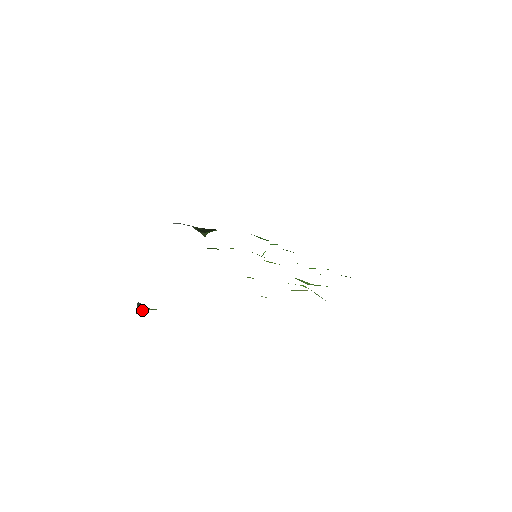
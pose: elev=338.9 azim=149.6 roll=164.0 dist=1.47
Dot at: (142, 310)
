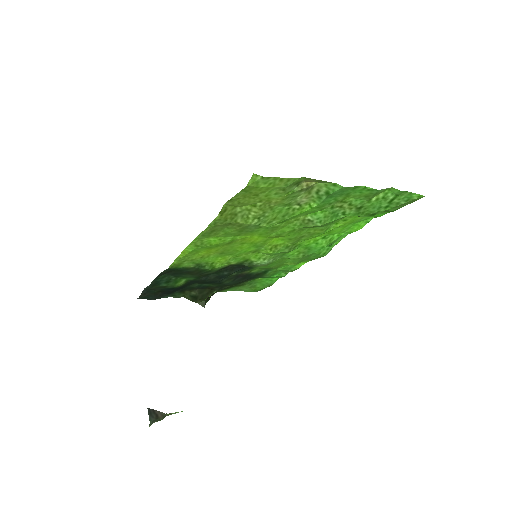
Dot at: (156, 418)
